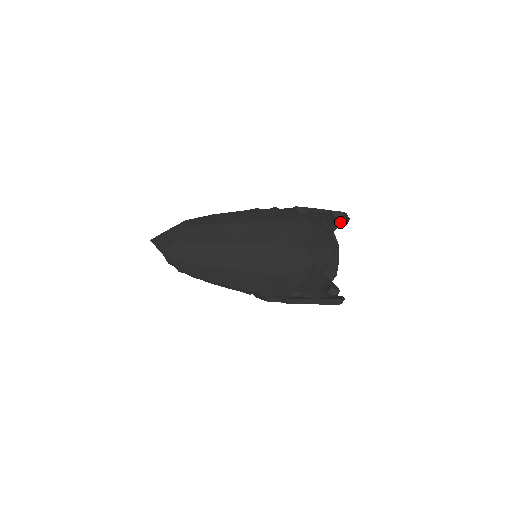
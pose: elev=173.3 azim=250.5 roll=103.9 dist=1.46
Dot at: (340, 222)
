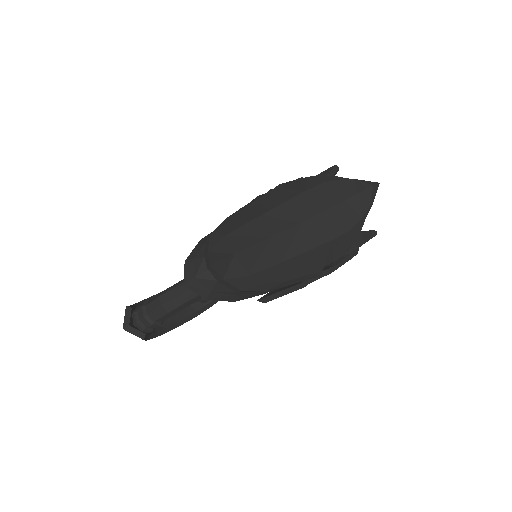
Dot at: occluded
